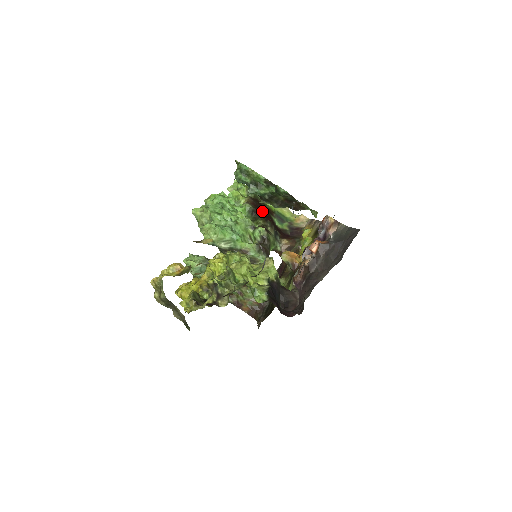
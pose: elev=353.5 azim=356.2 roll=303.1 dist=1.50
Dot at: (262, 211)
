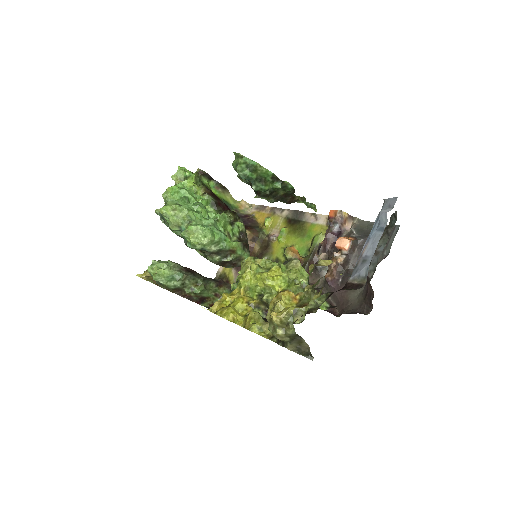
Dot at: (222, 202)
